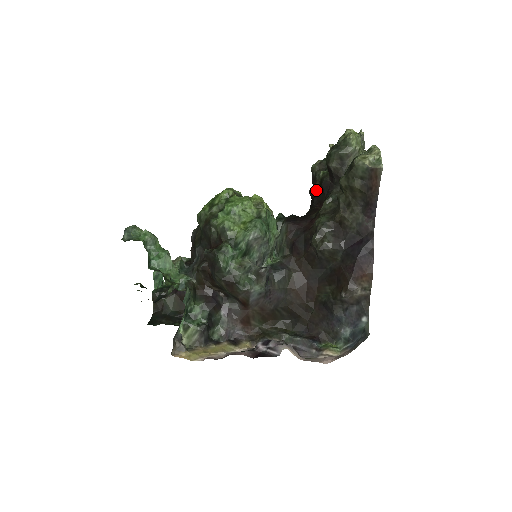
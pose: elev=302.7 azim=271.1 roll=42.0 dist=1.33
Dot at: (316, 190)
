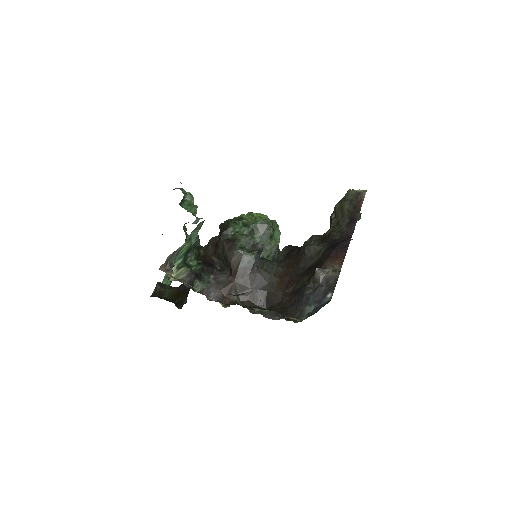
Dot at: occluded
